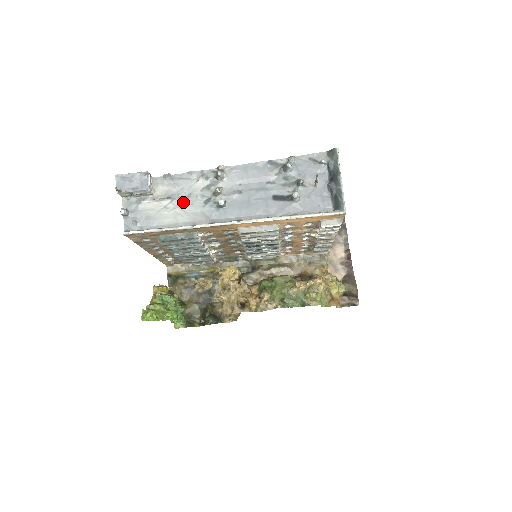
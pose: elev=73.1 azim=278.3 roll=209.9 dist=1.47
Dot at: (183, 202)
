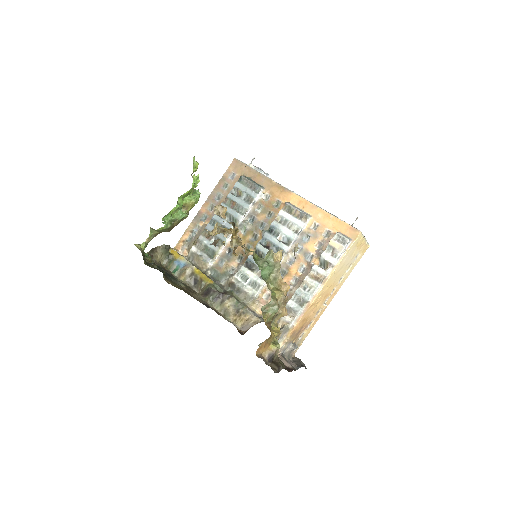
Dot at: occluded
